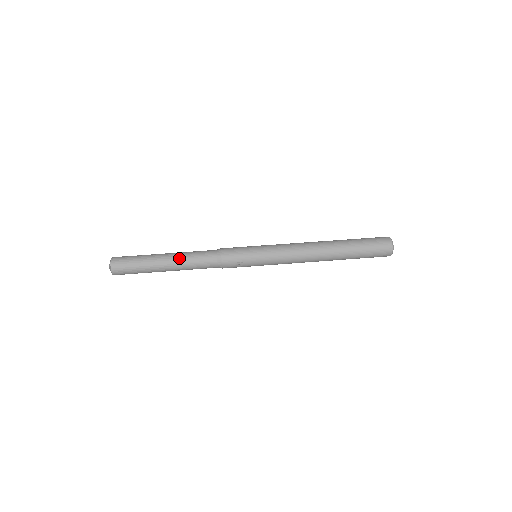
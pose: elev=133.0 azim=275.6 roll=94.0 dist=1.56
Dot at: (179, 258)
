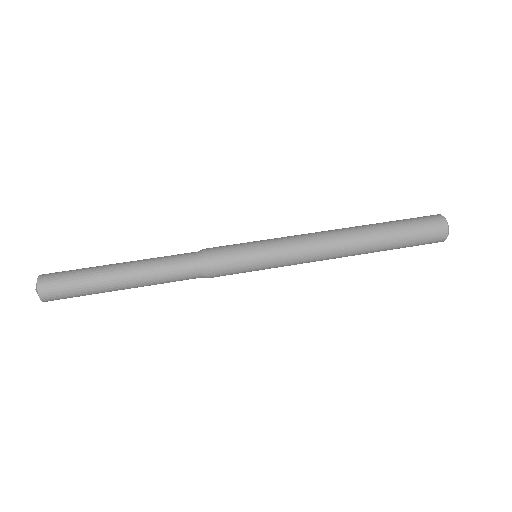
Dot at: (142, 260)
